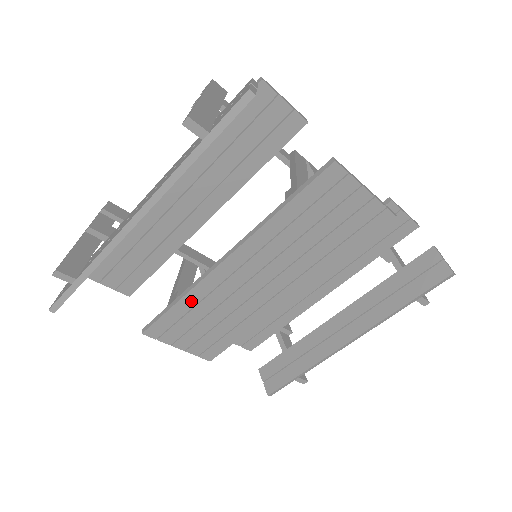
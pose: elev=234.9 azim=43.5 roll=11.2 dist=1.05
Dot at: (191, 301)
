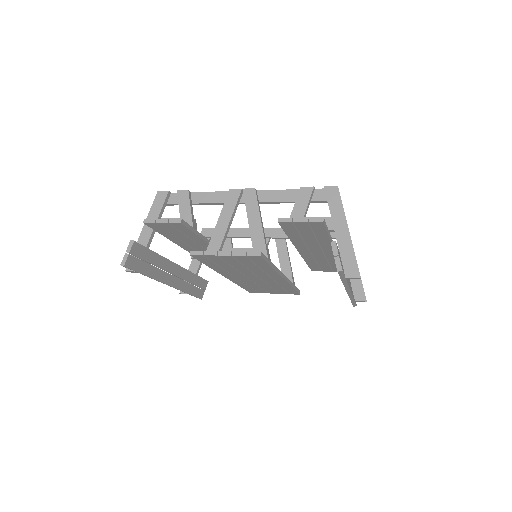
Dot at: (244, 285)
